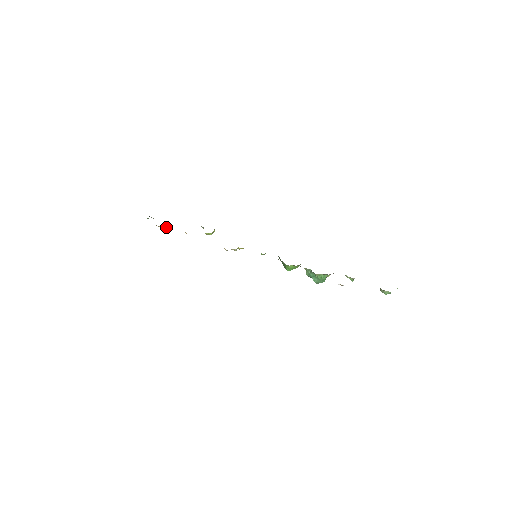
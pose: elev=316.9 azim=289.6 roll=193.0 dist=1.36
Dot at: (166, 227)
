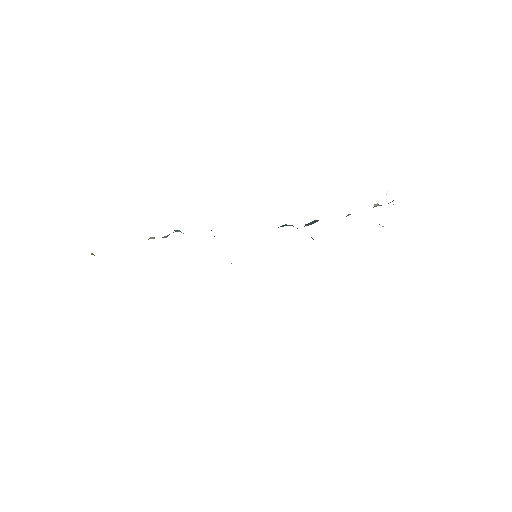
Dot at: occluded
